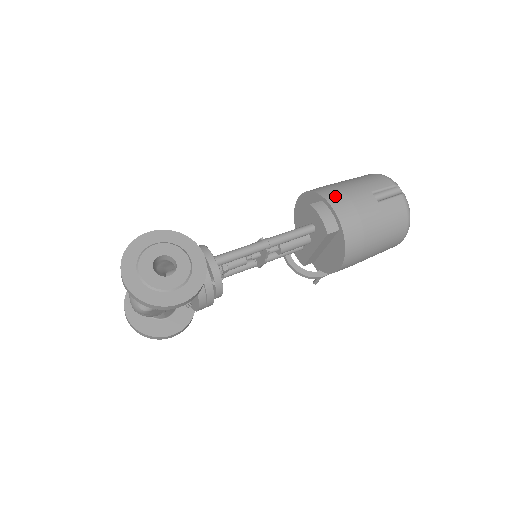
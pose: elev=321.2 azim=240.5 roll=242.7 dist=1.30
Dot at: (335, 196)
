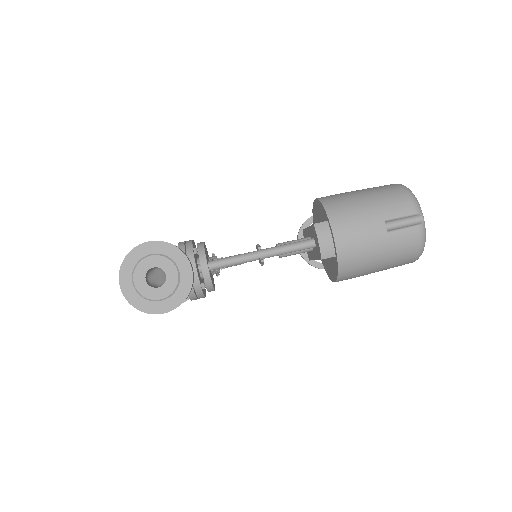
Dot at: (341, 220)
